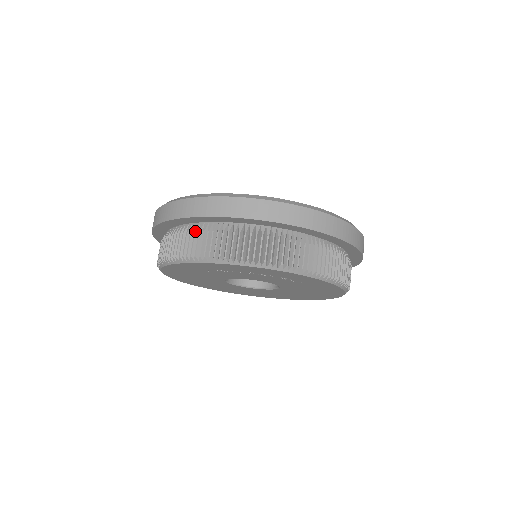
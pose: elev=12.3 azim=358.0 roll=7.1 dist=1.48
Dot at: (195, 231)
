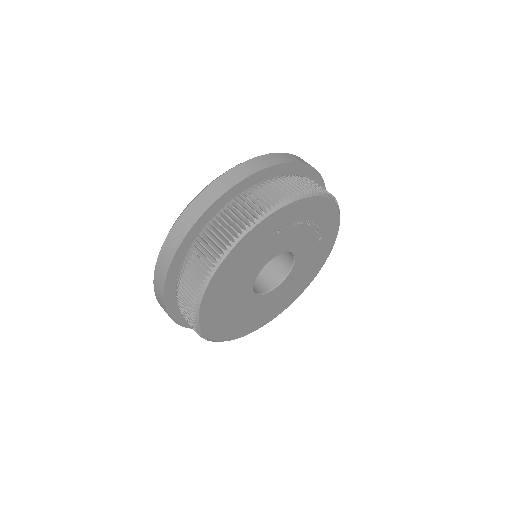
Dot at: (267, 184)
